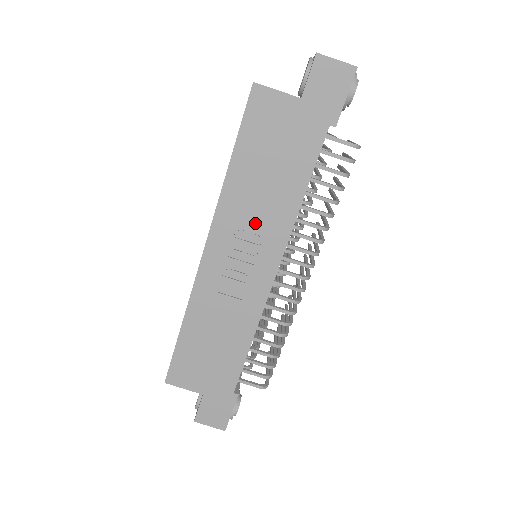
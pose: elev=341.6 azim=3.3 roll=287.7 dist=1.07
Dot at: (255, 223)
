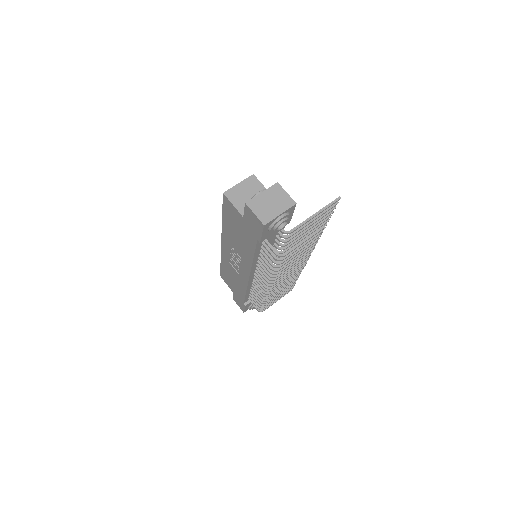
Dot at: (237, 251)
